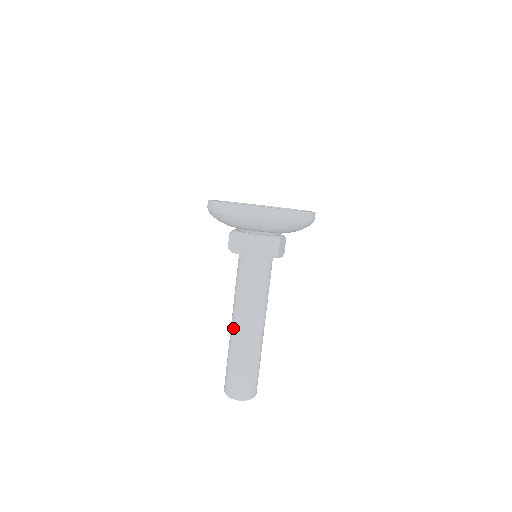
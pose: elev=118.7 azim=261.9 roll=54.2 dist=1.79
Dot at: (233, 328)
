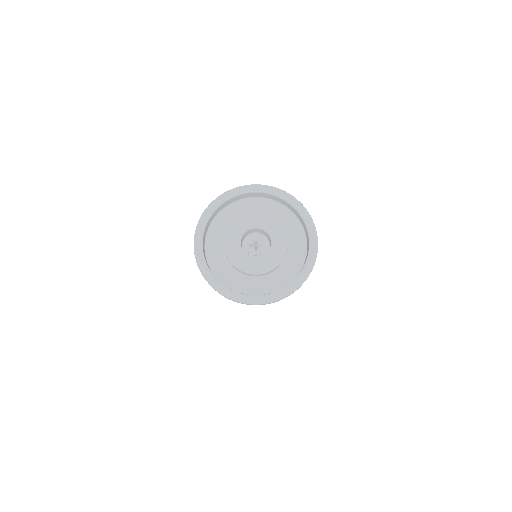
Dot at: occluded
